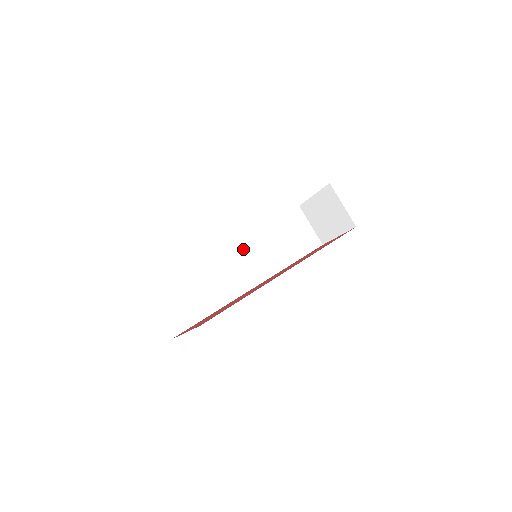
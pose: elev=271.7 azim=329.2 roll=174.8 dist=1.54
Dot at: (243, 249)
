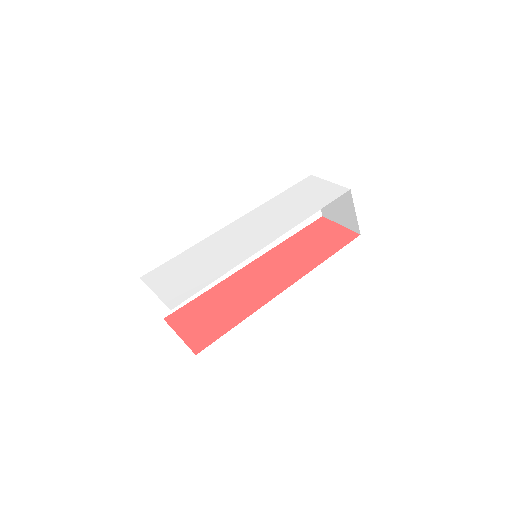
Dot at: occluded
